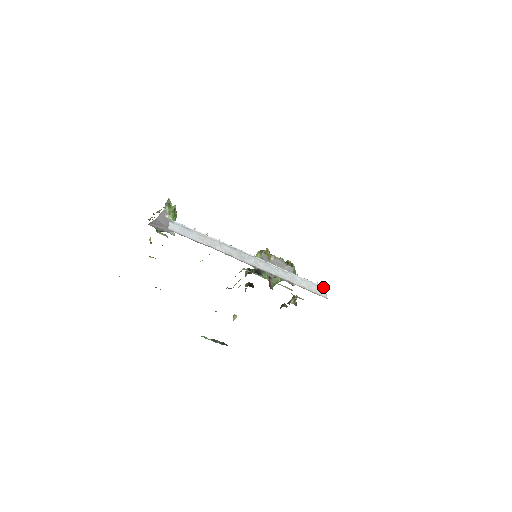
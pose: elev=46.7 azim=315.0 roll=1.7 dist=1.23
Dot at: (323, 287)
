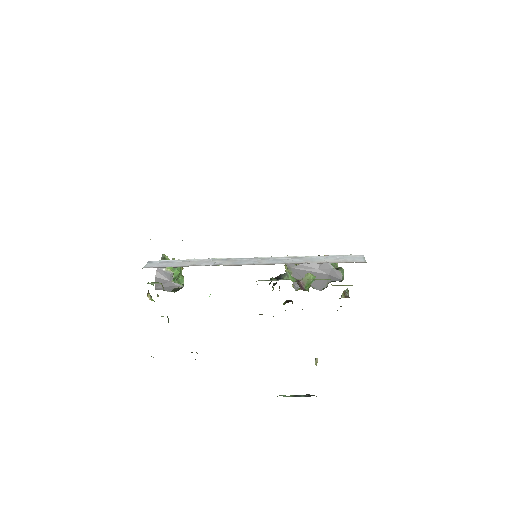
Dot at: (359, 255)
